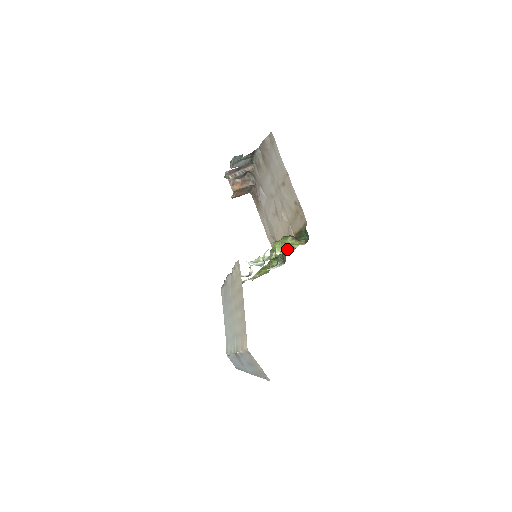
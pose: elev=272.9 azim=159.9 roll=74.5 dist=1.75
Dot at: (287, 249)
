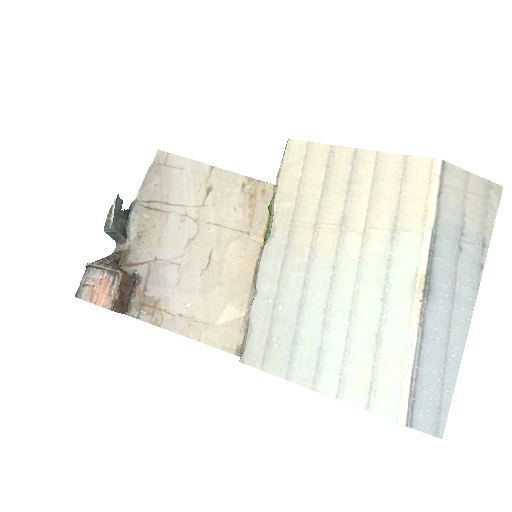
Dot at: occluded
